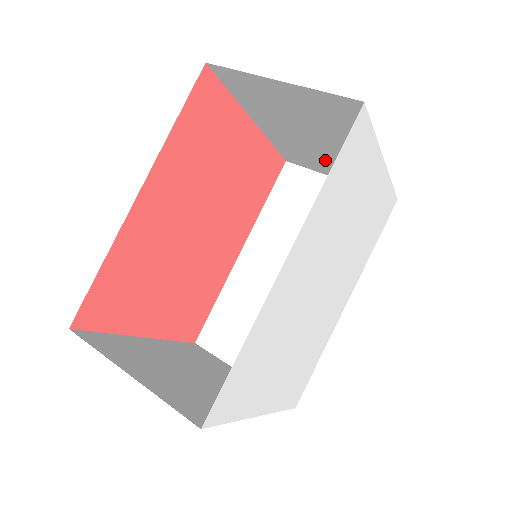
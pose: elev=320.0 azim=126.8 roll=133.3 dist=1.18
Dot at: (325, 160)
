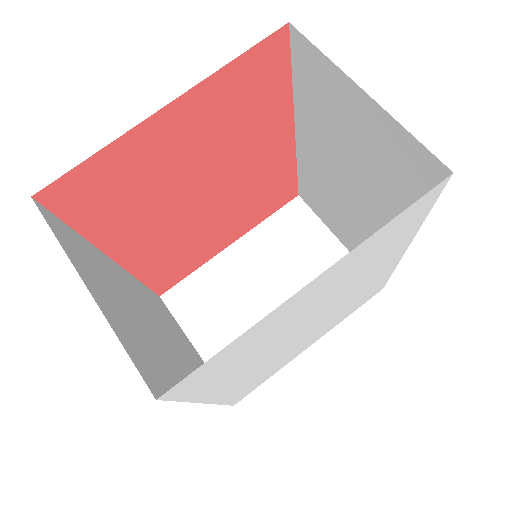
Dot at: occluded
